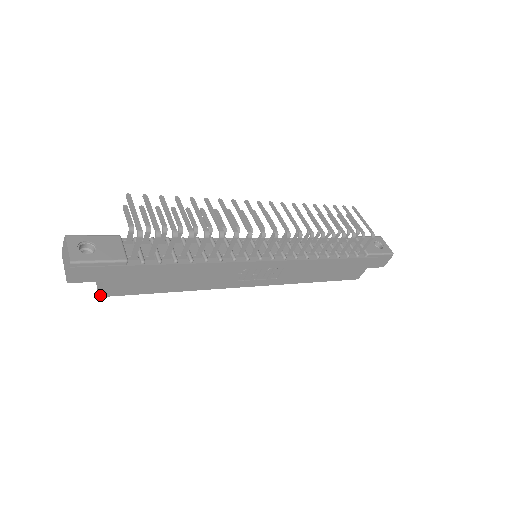
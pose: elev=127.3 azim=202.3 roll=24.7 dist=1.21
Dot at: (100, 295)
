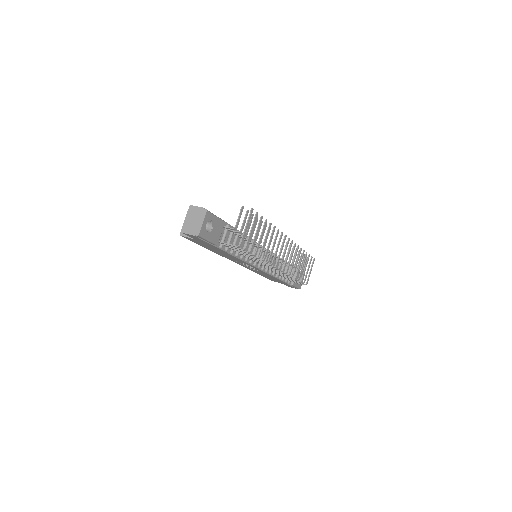
Dot at: (181, 235)
